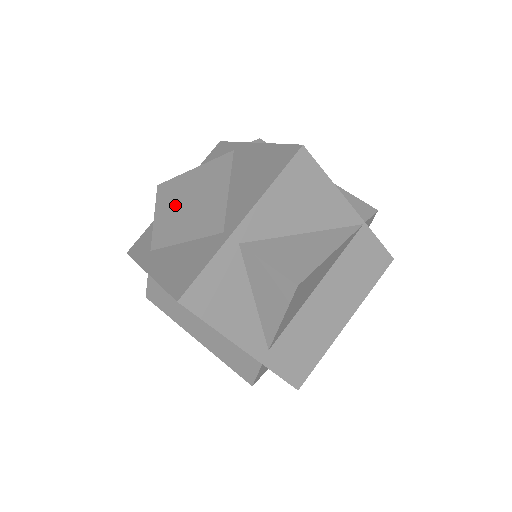
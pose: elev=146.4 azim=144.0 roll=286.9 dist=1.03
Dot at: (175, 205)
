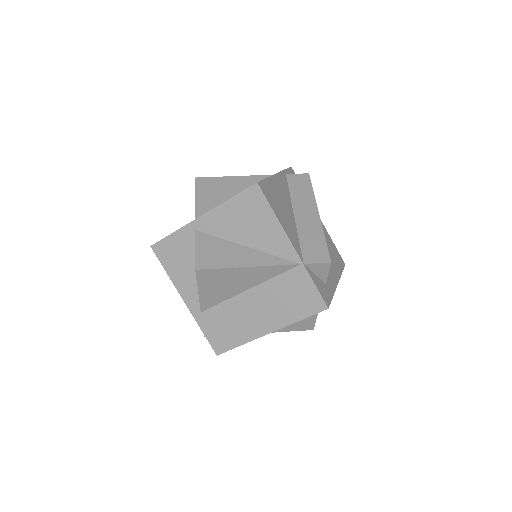
Dot at: occluded
